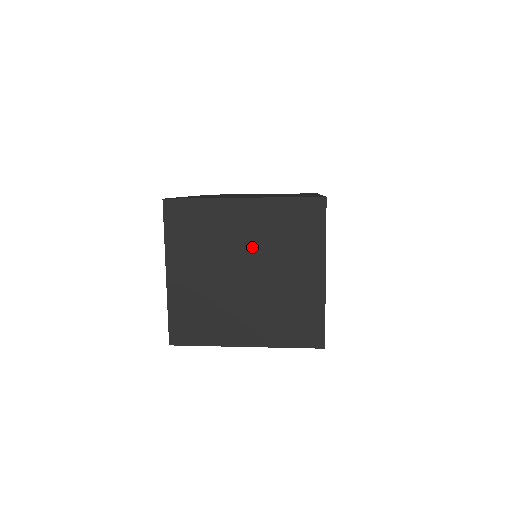
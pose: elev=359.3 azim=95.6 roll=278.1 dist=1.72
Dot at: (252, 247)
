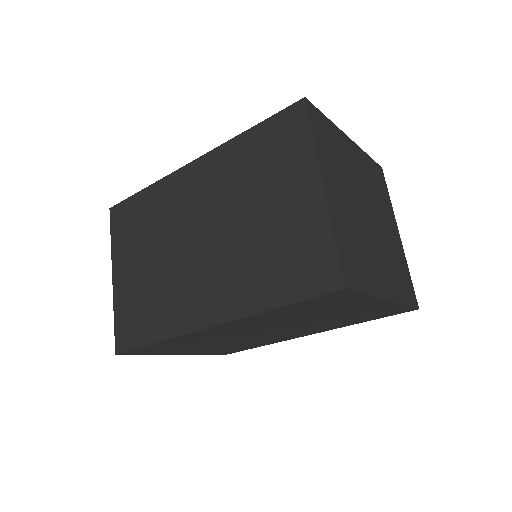
Dot at: (365, 188)
